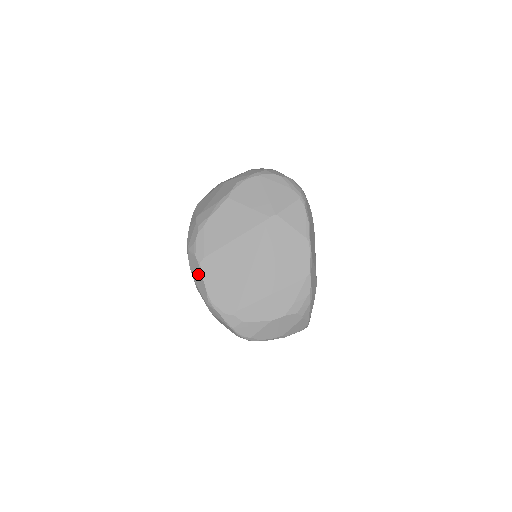
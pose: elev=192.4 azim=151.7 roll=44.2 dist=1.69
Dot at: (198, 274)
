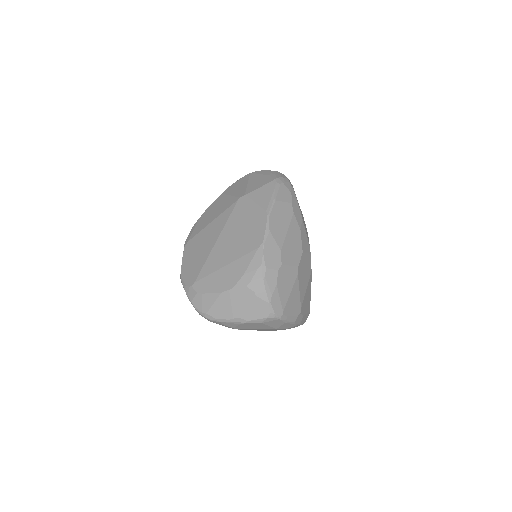
Dot at: occluded
